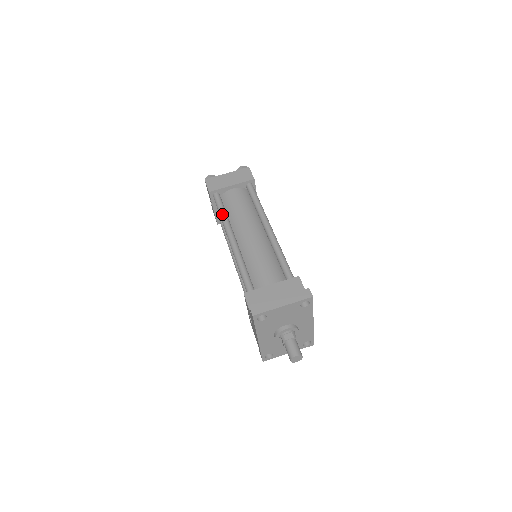
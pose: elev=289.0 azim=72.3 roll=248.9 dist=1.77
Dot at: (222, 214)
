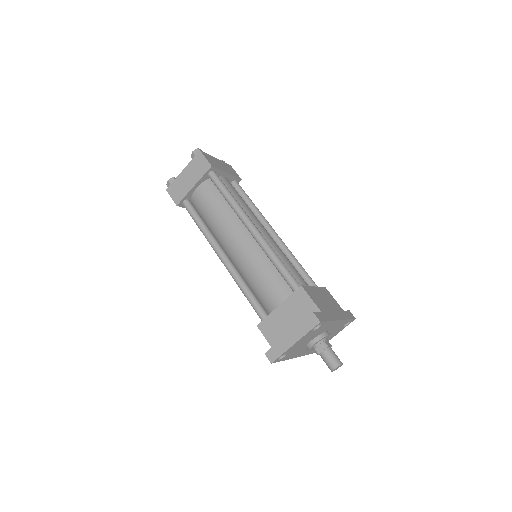
Dot at: (200, 229)
